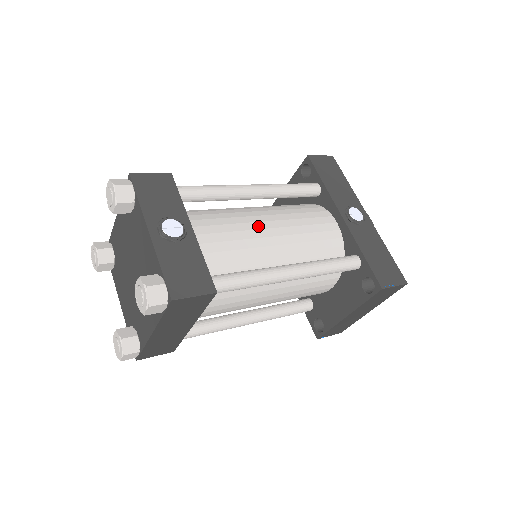
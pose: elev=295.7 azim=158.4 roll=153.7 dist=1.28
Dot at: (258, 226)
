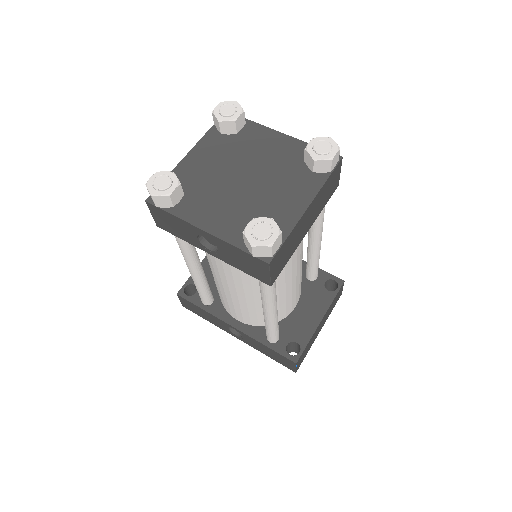
Dot at: occluded
